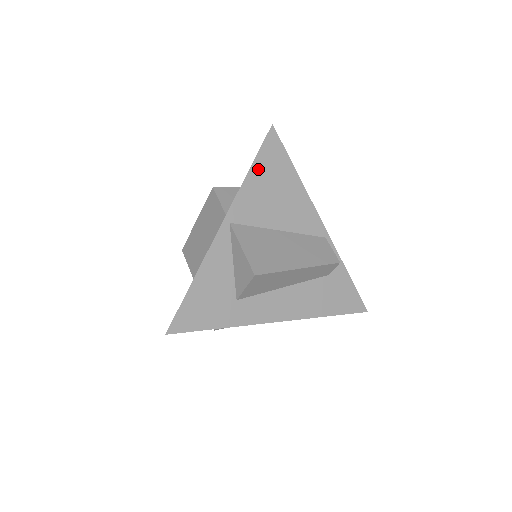
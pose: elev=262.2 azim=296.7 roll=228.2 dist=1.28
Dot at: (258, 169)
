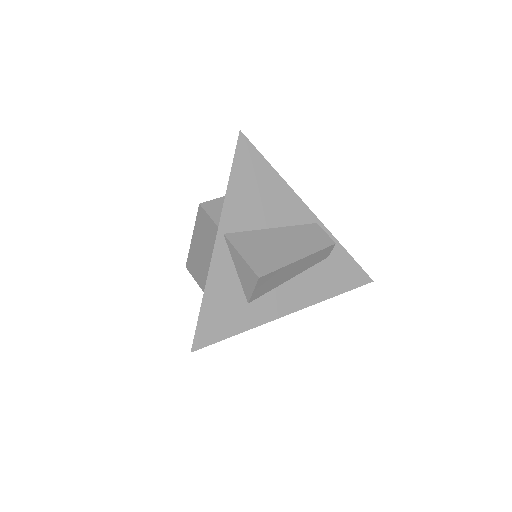
Dot at: (237, 176)
